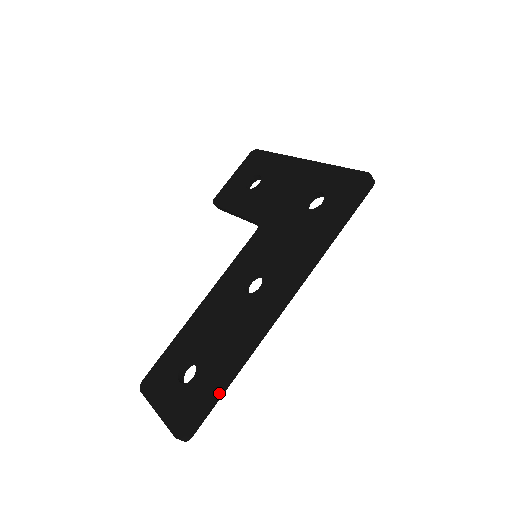
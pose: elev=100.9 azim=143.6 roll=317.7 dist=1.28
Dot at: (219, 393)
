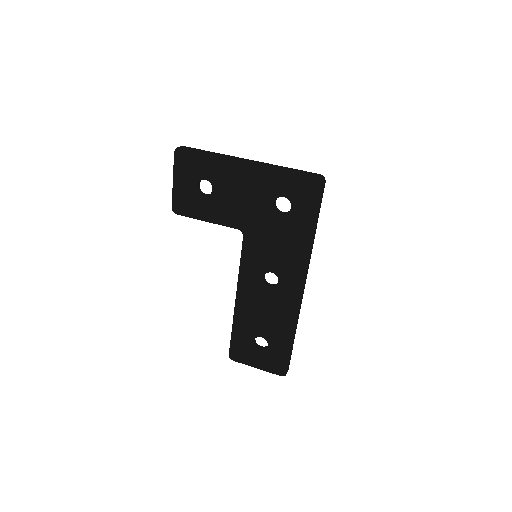
Dot at: (292, 348)
